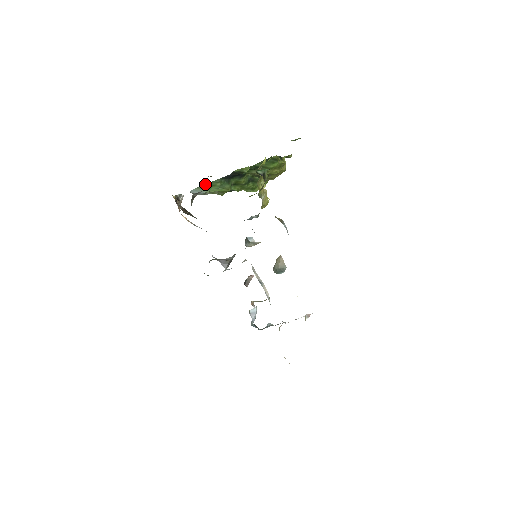
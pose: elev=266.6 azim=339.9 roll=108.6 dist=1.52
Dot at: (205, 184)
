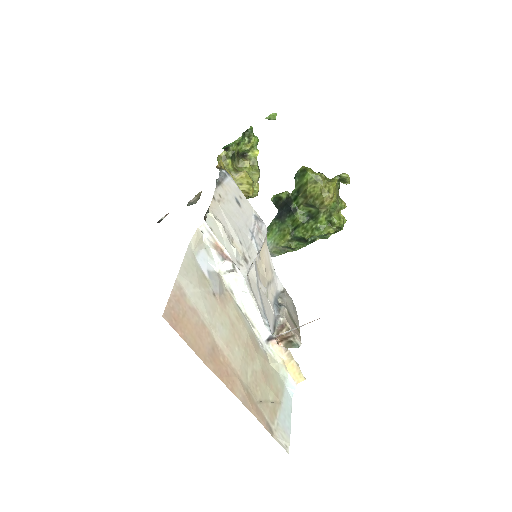
Dot at: occluded
